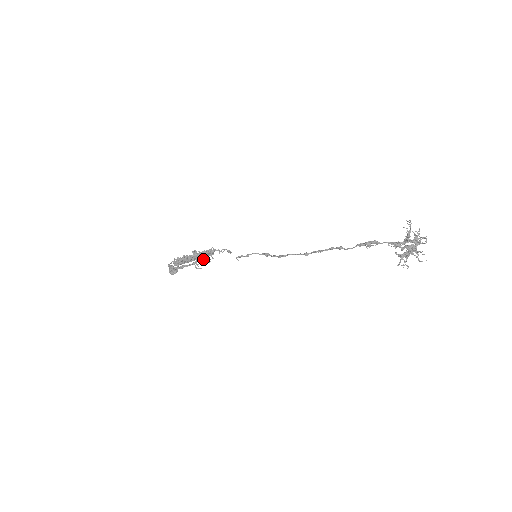
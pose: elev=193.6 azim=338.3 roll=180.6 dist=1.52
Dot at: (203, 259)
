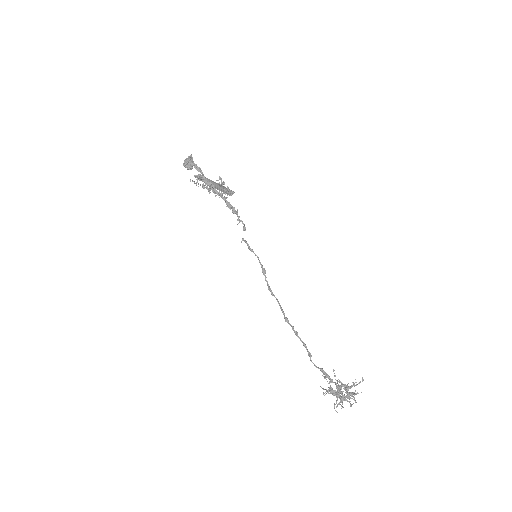
Dot at: occluded
